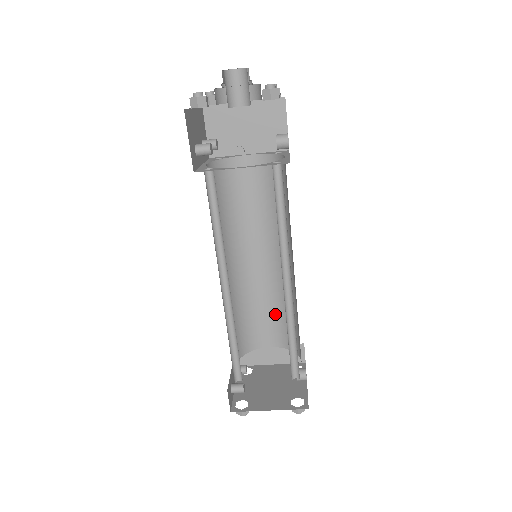
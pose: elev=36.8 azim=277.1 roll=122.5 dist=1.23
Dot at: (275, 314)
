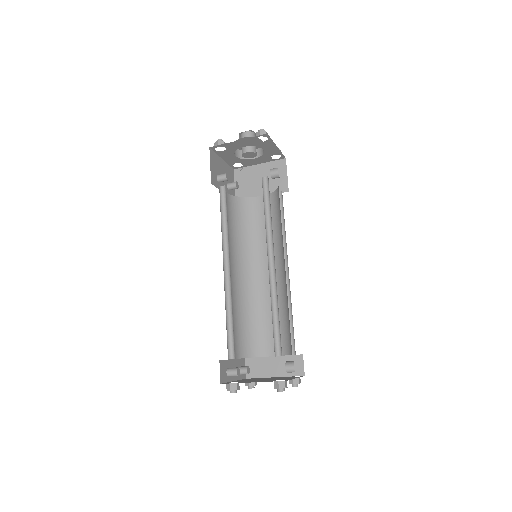
Dot at: occluded
